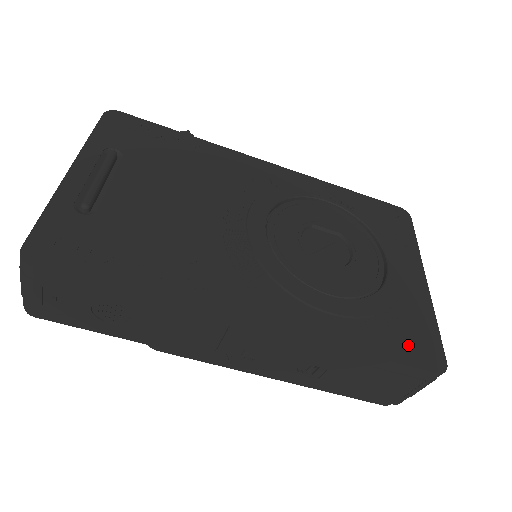
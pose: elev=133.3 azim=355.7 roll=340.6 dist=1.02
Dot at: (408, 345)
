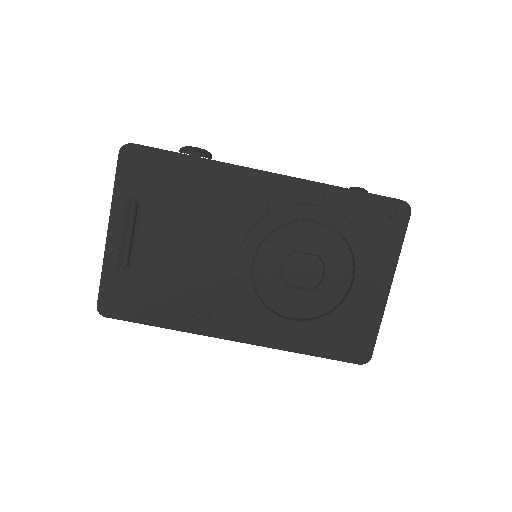
Dot at: (345, 346)
